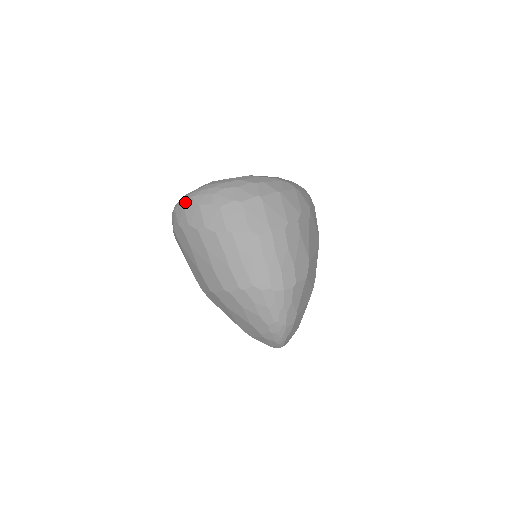
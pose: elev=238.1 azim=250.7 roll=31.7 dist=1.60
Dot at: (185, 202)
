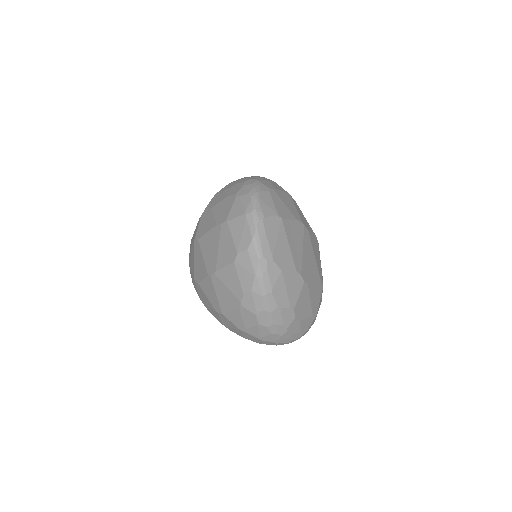
Dot at: occluded
